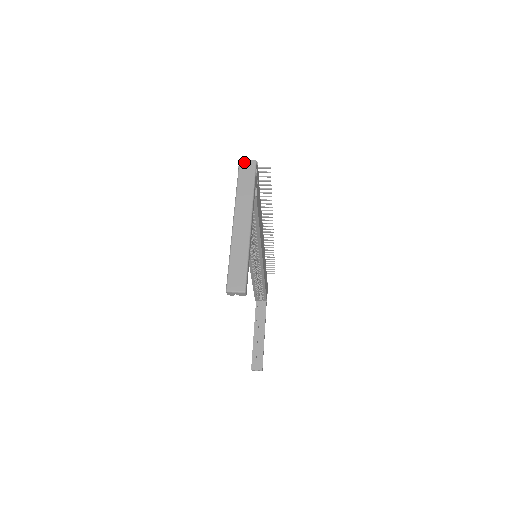
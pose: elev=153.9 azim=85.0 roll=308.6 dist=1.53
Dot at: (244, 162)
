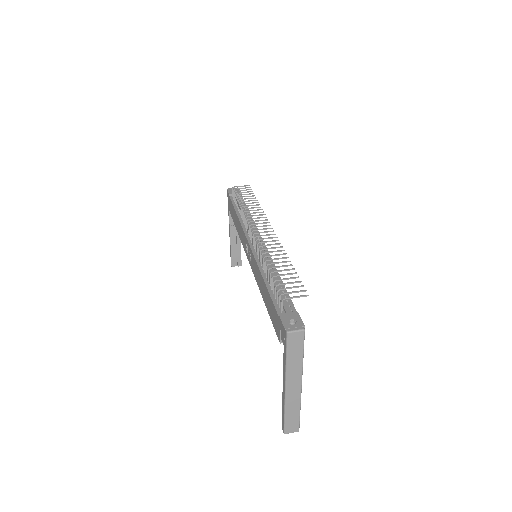
Dot at: (292, 335)
